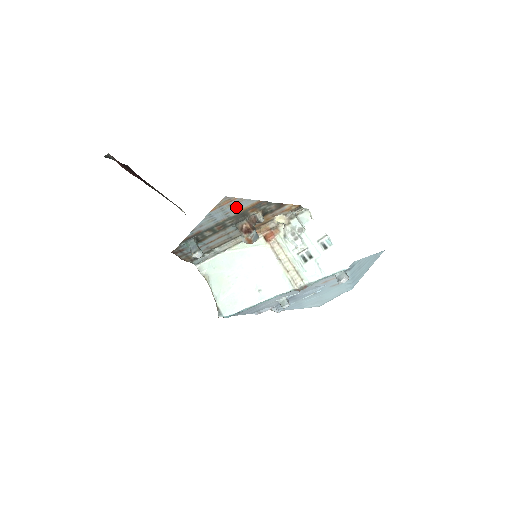
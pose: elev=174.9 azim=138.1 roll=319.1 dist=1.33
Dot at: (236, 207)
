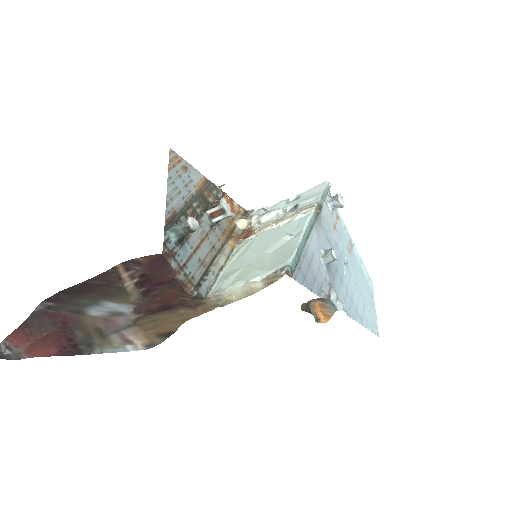
Dot at: (189, 178)
